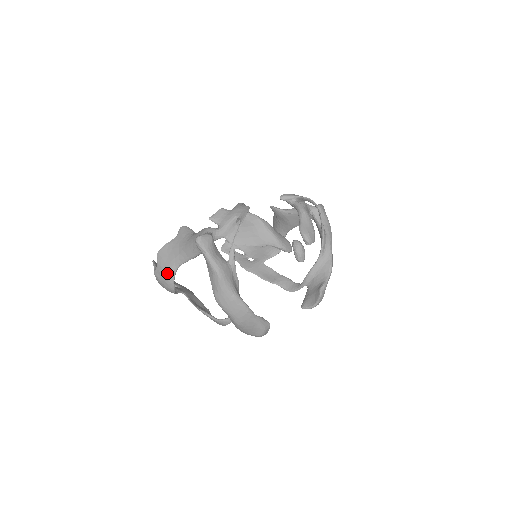
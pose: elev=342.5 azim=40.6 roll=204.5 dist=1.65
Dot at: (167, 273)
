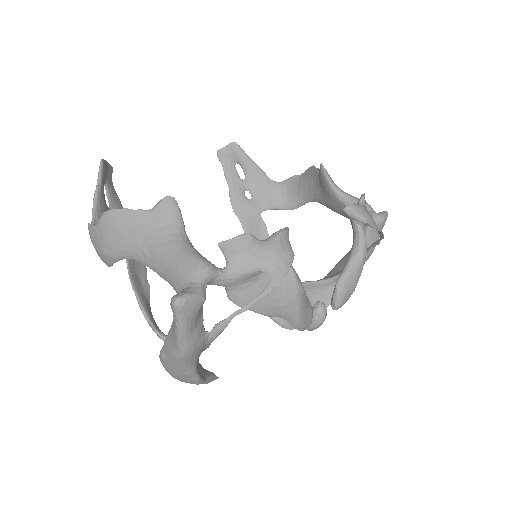
Dot at: (107, 251)
